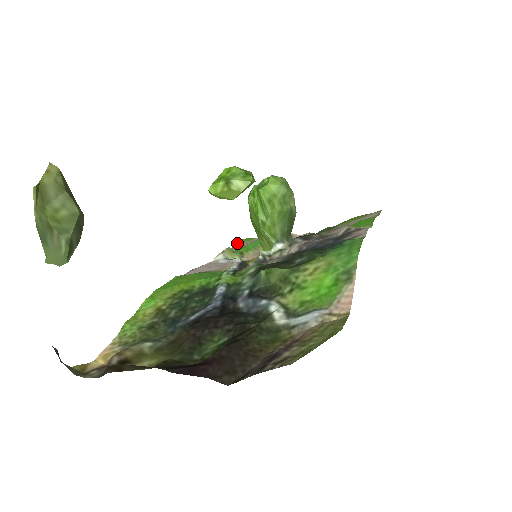
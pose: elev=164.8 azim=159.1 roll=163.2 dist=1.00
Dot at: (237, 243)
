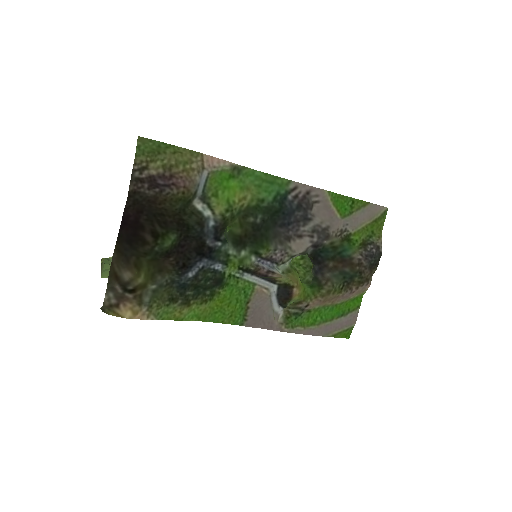
Dot at: (338, 337)
